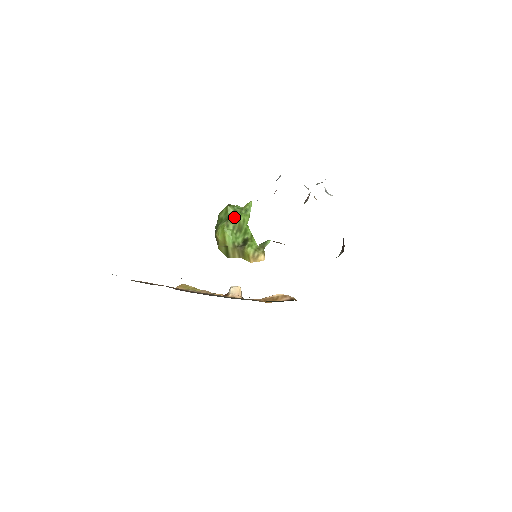
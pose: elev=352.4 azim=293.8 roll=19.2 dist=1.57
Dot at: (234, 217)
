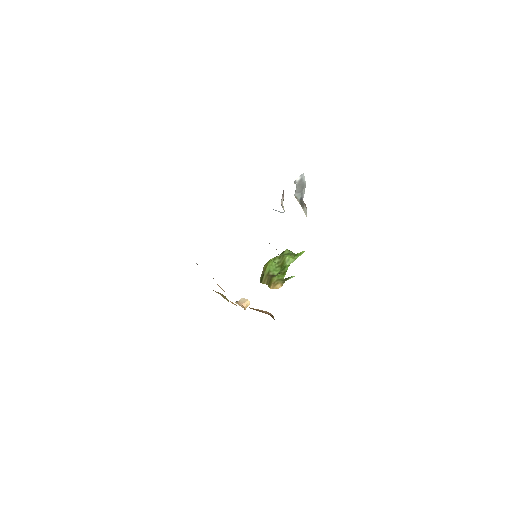
Dot at: (283, 255)
